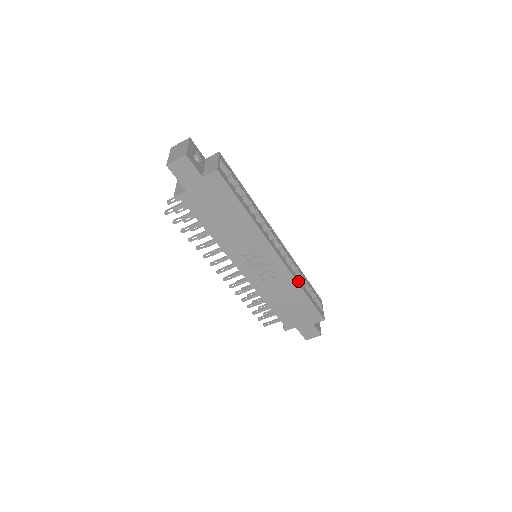
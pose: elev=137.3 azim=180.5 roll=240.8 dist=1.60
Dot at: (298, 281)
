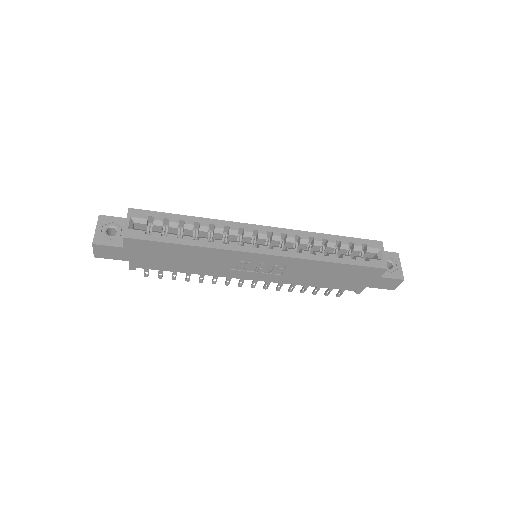
Dot at: (312, 257)
